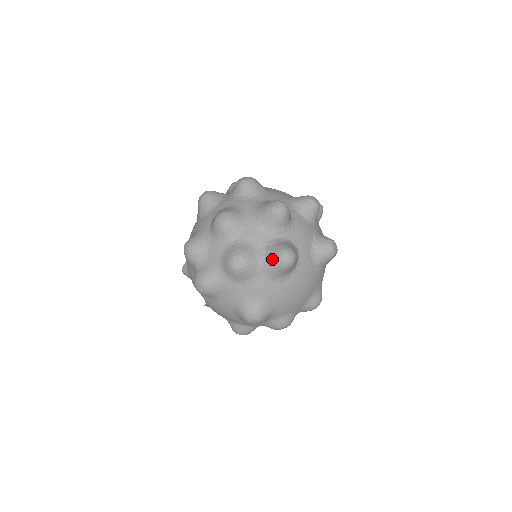
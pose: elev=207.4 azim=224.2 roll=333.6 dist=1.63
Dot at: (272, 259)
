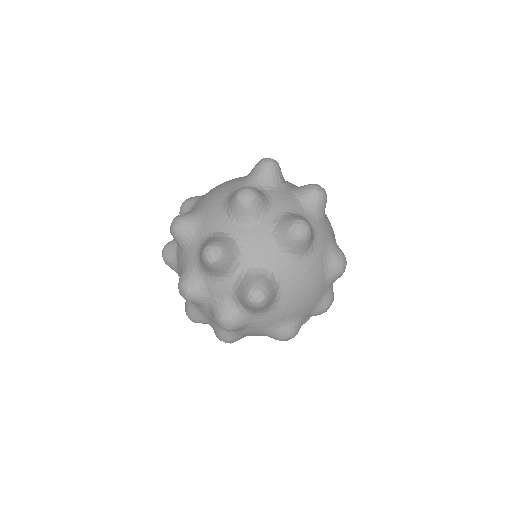
Dot at: (246, 306)
